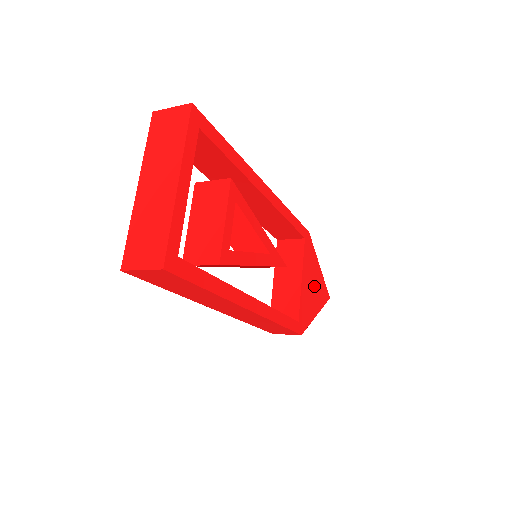
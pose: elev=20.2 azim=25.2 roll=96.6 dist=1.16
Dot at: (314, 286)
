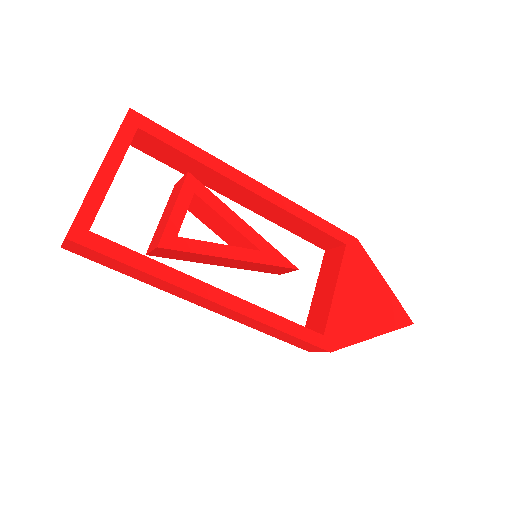
Dot at: (369, 302)
